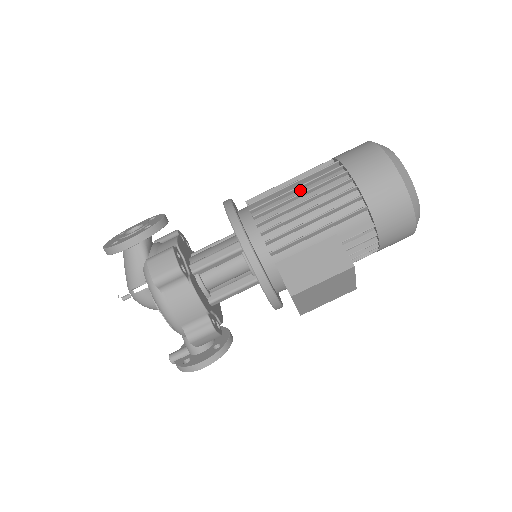
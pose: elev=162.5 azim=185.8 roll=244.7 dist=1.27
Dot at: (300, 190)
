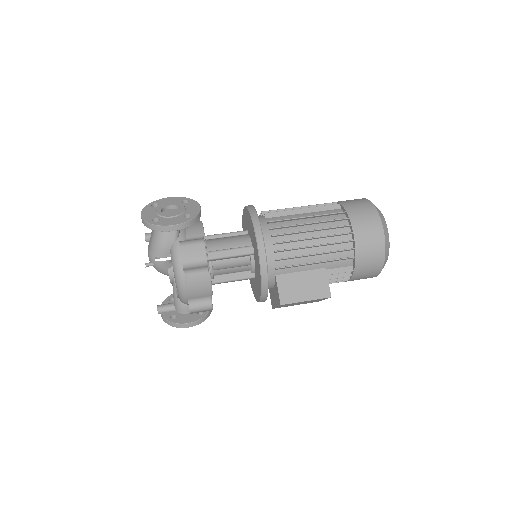
Dot at: (312, 225)
